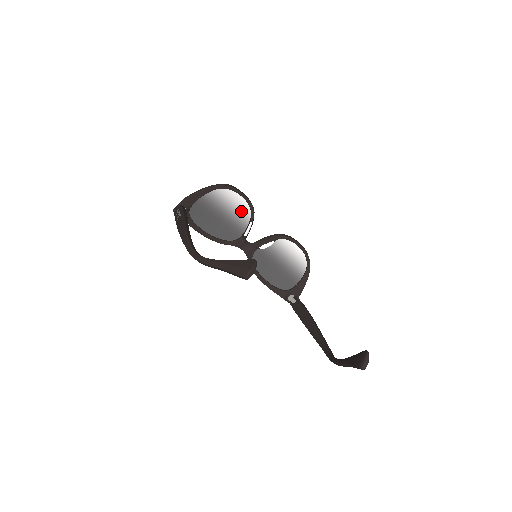
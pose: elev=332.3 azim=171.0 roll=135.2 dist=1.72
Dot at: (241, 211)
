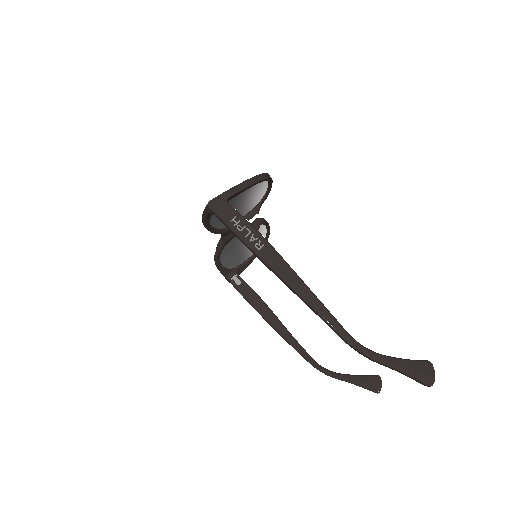
Dot at: (254, 200)
